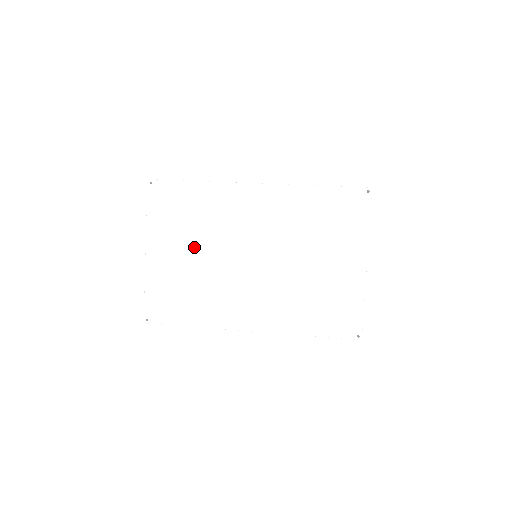
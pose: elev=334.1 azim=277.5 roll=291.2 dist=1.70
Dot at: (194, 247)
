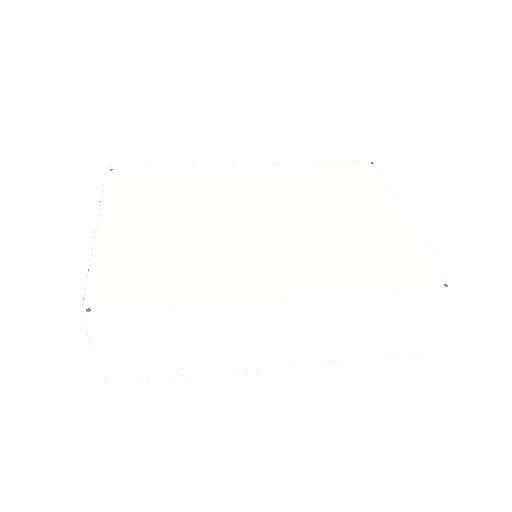
Dot at: (173, 218)
